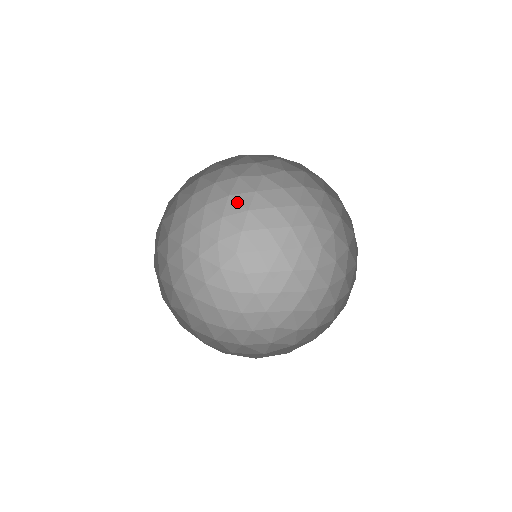
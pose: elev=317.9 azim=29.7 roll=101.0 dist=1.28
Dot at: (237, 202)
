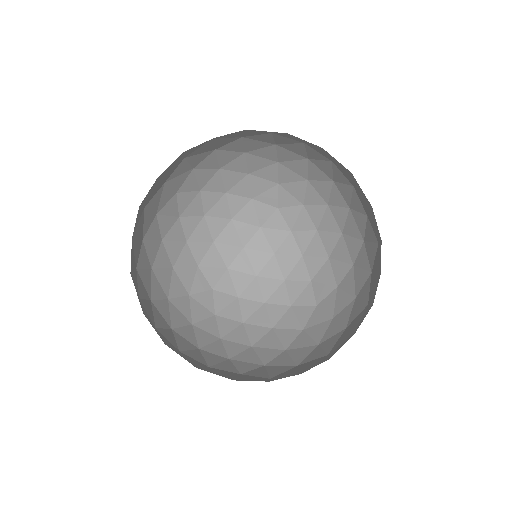
Dot at: (259, 157)
